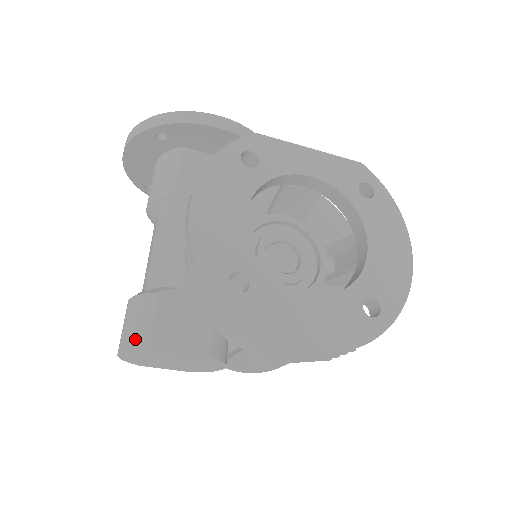
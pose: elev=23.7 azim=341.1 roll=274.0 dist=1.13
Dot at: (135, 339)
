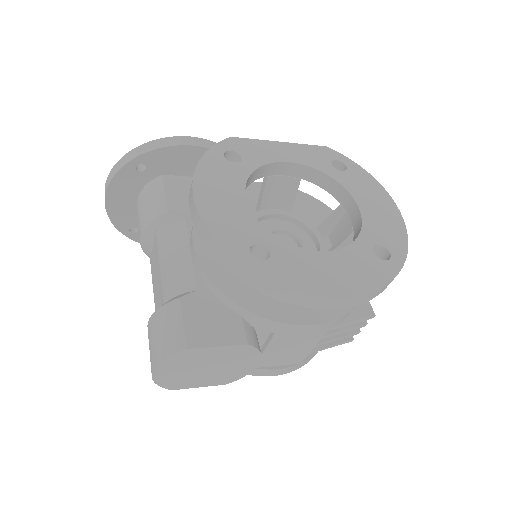
Dot at: (169, 346)
